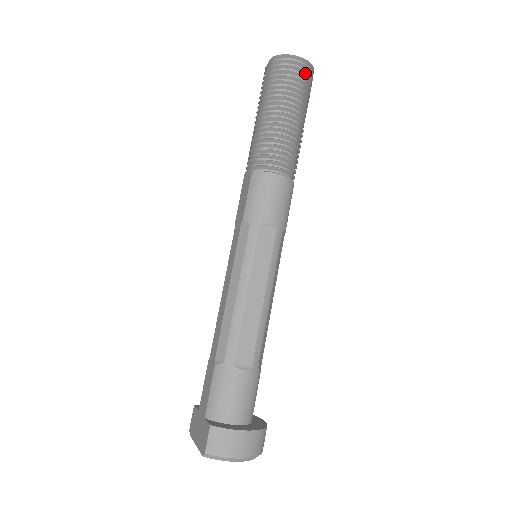
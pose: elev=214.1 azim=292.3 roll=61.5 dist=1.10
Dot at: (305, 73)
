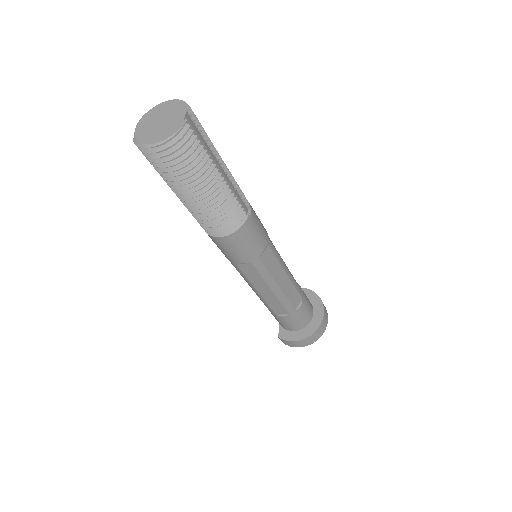
Dot at: (174, 151)
